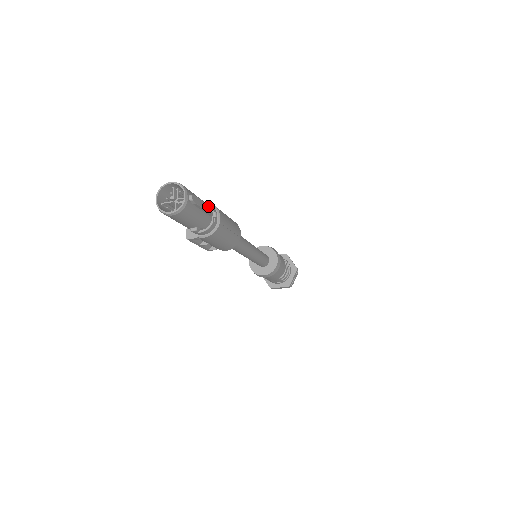
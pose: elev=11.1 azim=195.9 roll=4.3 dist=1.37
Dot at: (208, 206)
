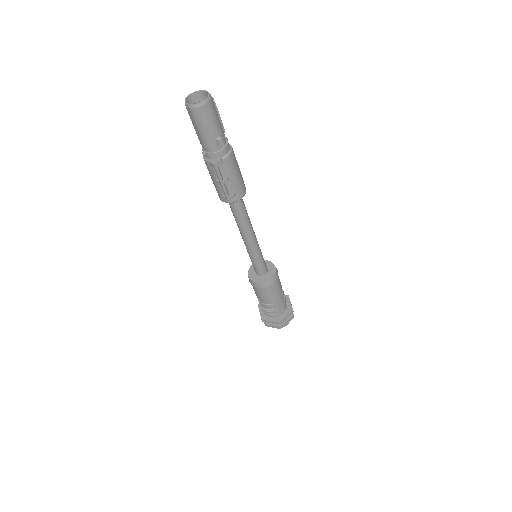
Dot at: occluded
